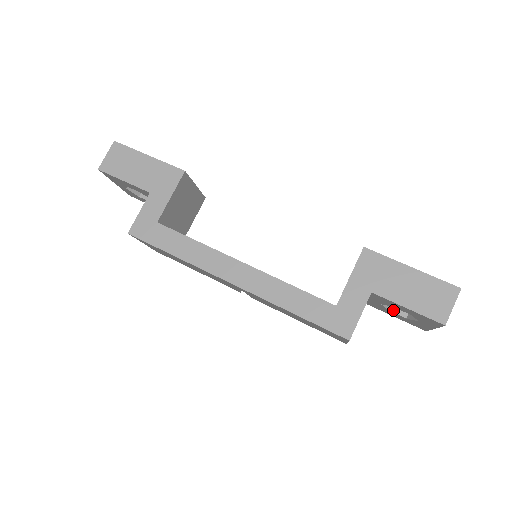
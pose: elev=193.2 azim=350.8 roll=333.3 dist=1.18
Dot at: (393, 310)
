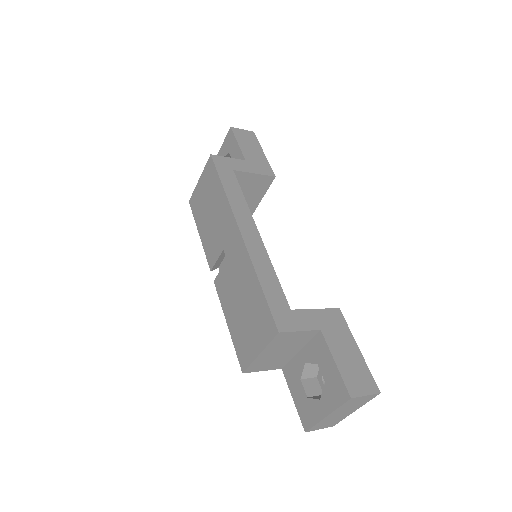
Dot at: (304, 383)
